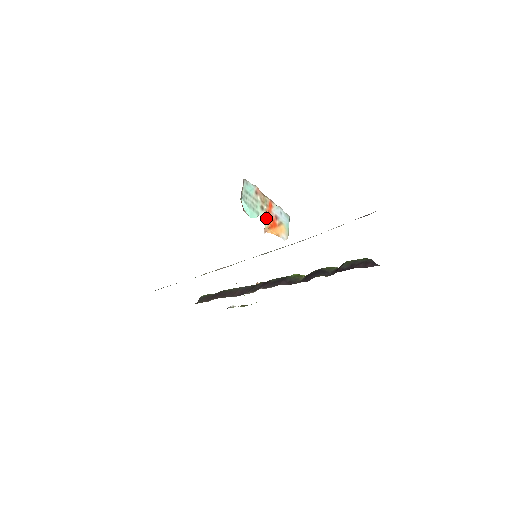
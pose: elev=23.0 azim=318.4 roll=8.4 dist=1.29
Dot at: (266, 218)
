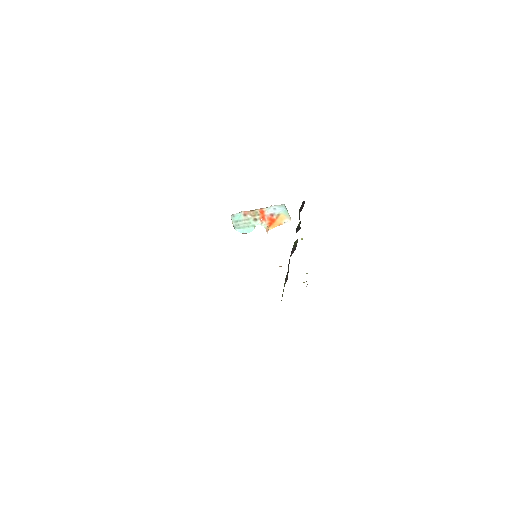
Dot at: (263, 223)
